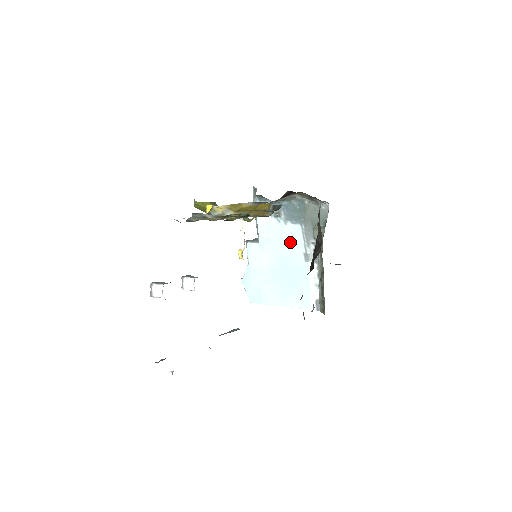
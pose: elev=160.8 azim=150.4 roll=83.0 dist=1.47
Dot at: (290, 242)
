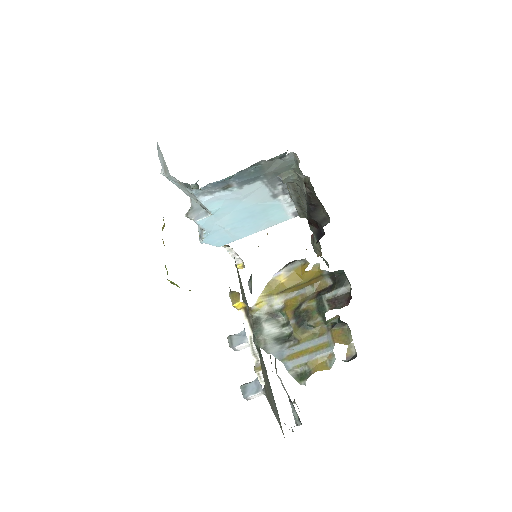
Dot at: (252, 197)
